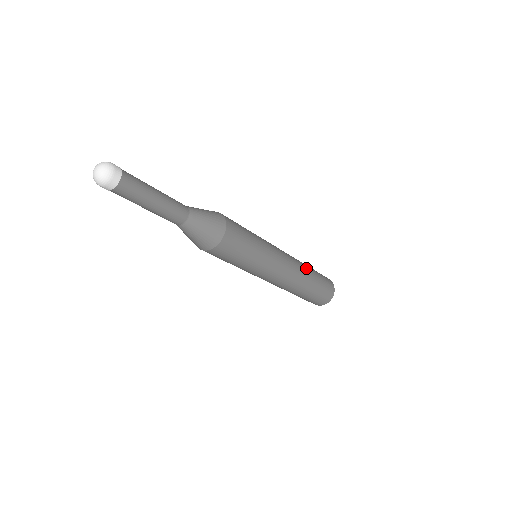
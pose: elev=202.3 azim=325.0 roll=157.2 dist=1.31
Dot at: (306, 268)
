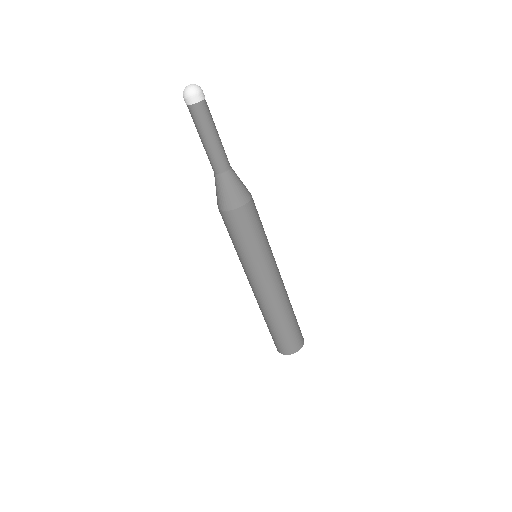
Dot at: (289, 305)
